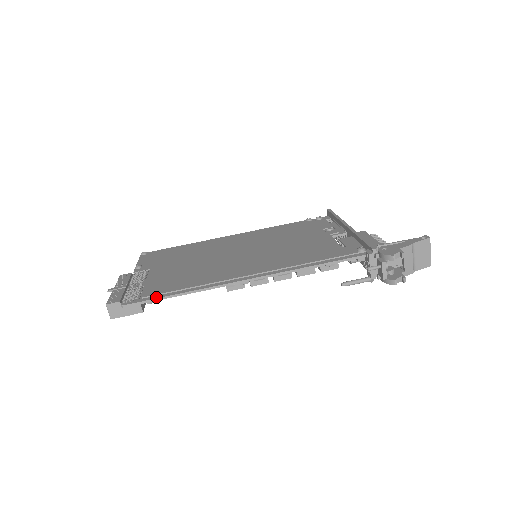
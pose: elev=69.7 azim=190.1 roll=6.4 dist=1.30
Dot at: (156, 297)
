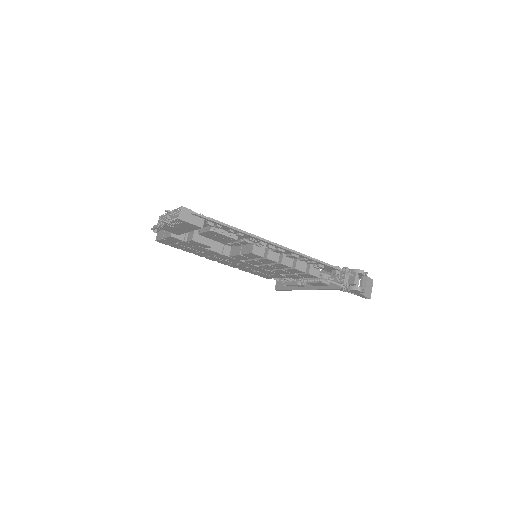
Dot at: (218, 221)
